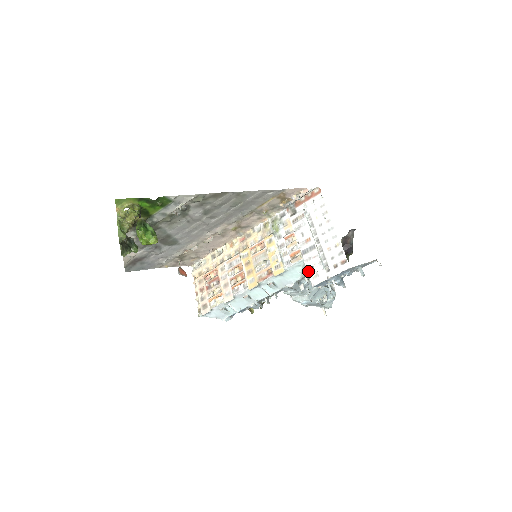
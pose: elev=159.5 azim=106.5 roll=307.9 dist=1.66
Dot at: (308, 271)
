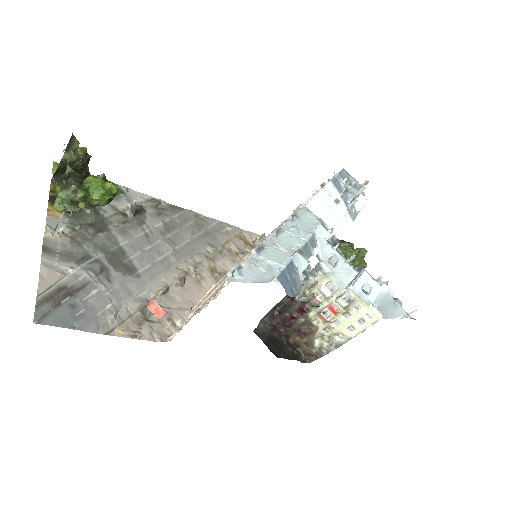
Dot at: (315, 190)
